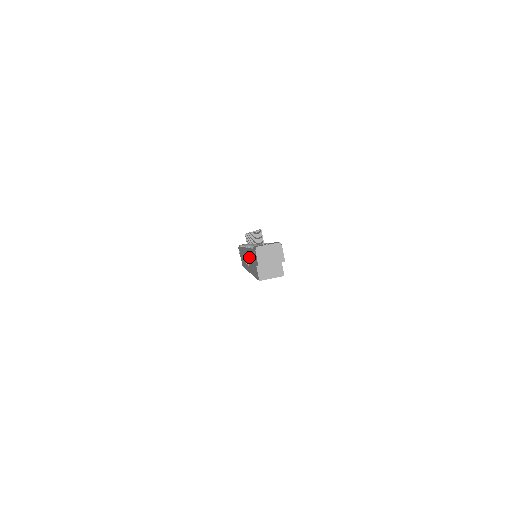
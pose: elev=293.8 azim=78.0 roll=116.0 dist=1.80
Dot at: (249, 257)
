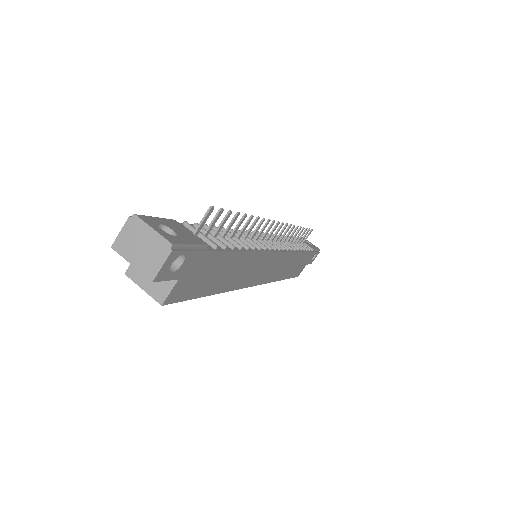
Dot at: occluded
